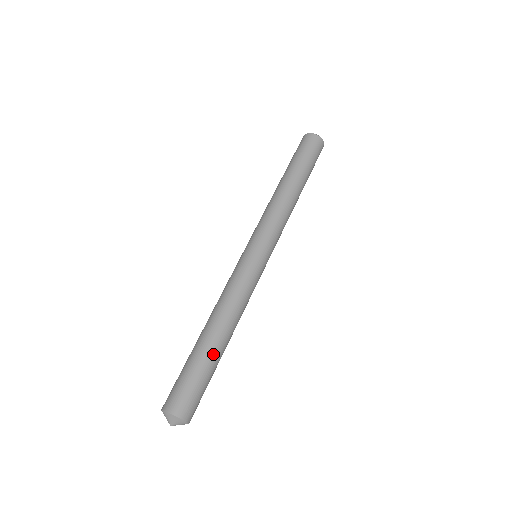
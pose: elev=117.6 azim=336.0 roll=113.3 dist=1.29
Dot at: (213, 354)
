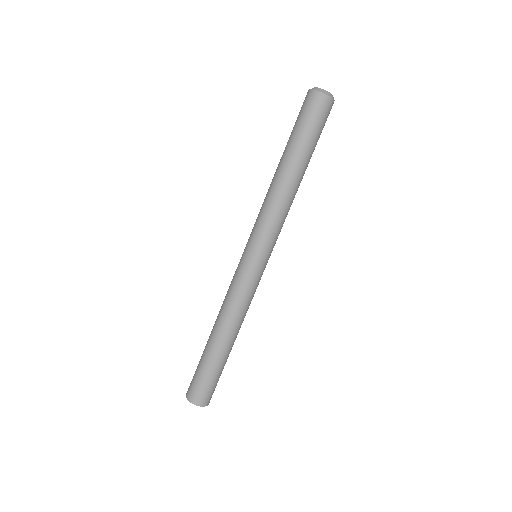
Dot at: (218, 357)
